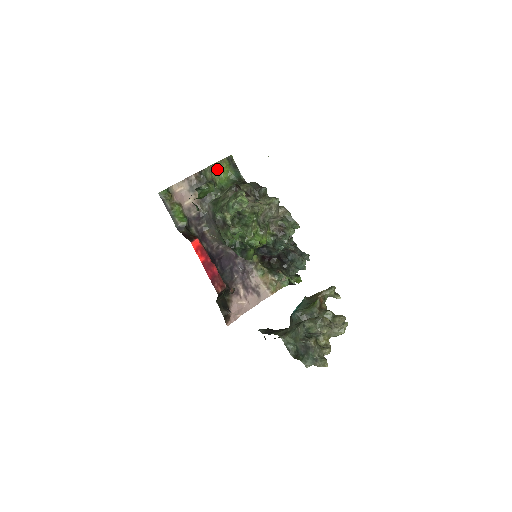
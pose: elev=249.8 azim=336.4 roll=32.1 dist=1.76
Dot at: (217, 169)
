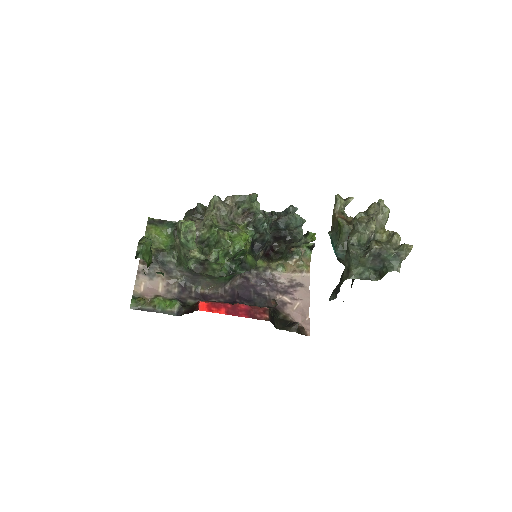
Dot at: occluded
